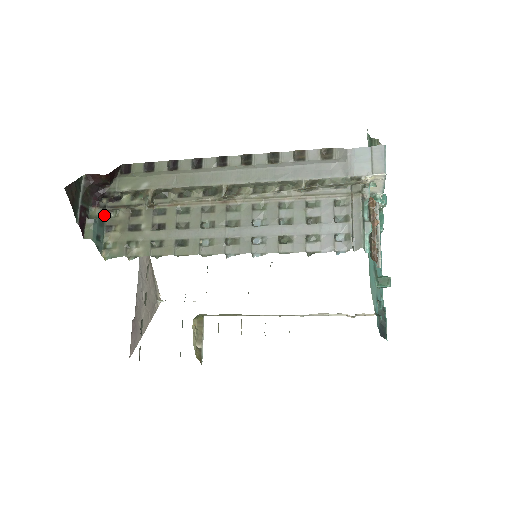
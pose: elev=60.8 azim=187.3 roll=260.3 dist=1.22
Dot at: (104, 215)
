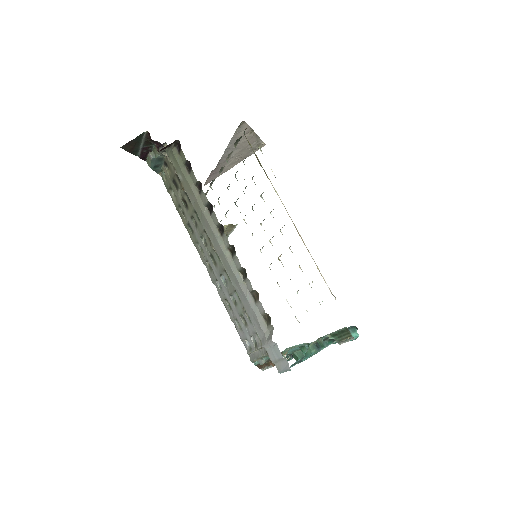
Dot at: (164, 155)
